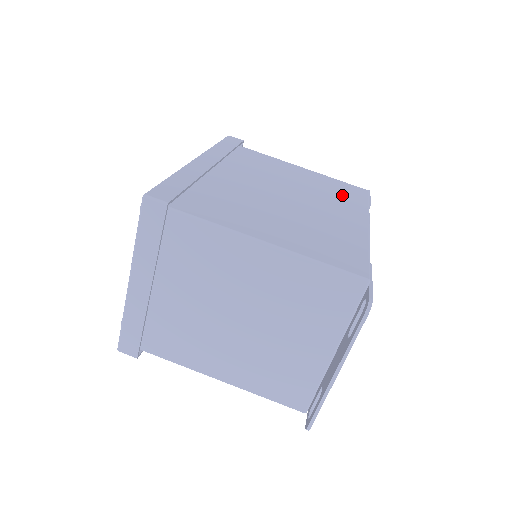
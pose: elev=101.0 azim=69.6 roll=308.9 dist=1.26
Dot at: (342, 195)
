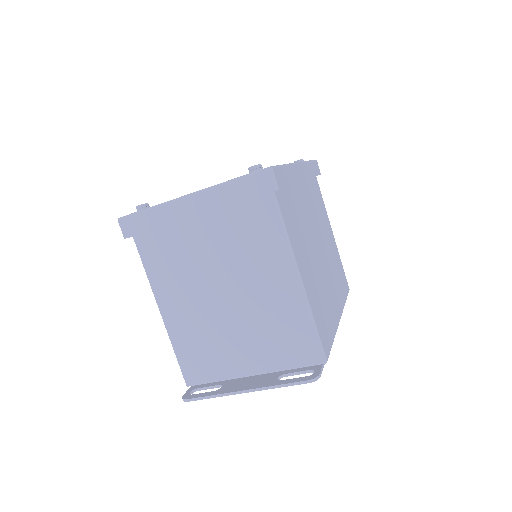
Dot at: (339, 279)
